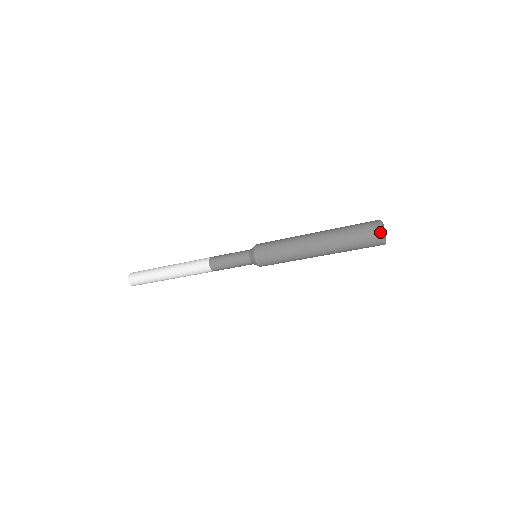
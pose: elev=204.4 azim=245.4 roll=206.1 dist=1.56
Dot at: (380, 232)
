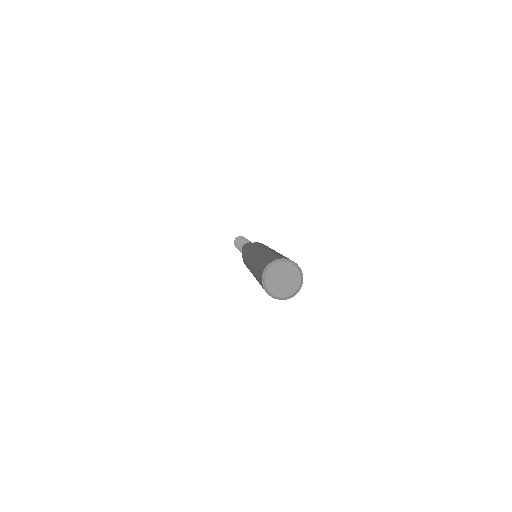
Dot at: (263, 271)
